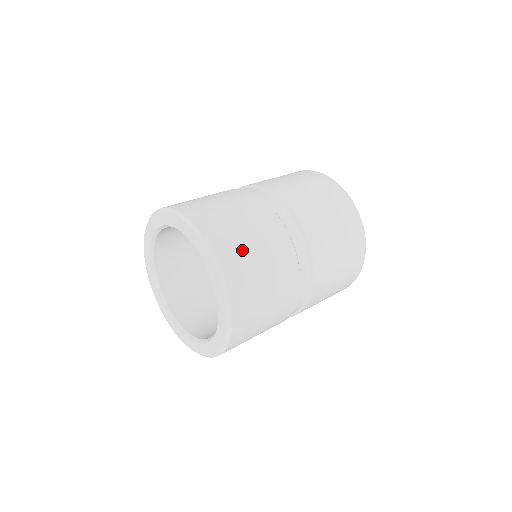
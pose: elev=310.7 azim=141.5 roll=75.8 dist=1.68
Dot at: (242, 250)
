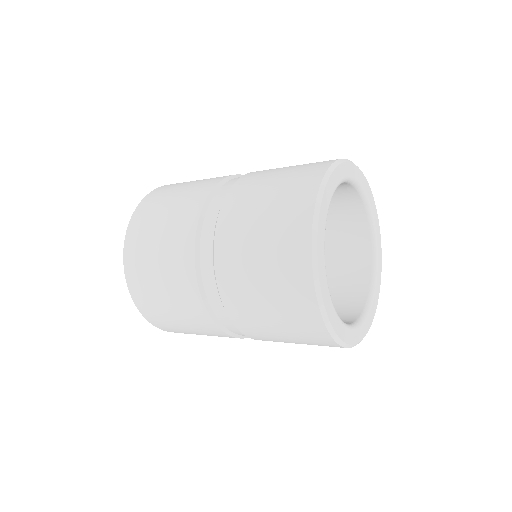
Dot at: (147, 279)
